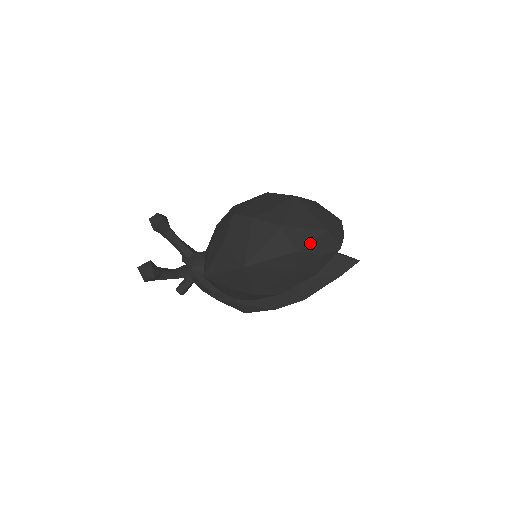
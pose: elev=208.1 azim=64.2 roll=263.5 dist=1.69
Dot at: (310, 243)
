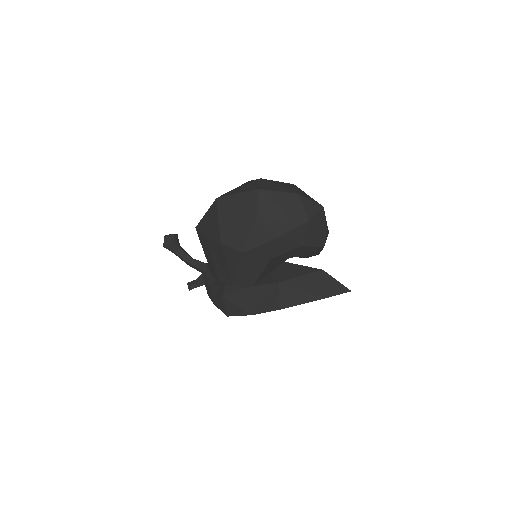
Dot at: (275, 191)
